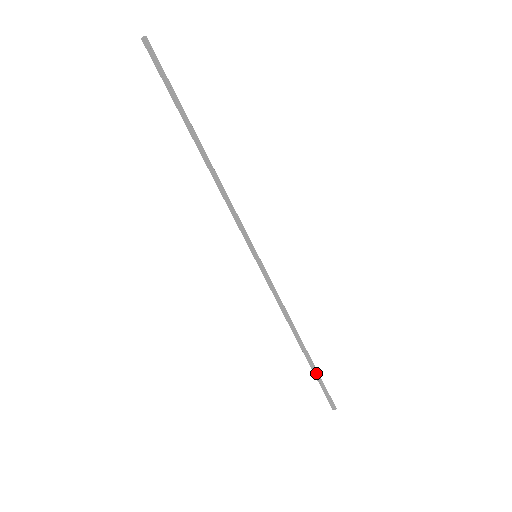
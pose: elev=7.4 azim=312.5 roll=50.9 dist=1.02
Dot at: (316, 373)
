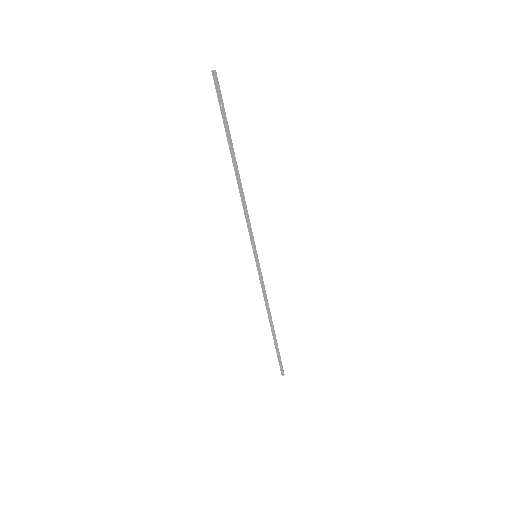
Dot at: (278, 348)
